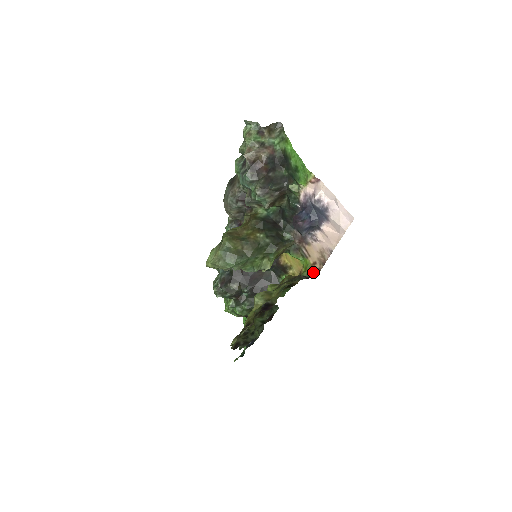
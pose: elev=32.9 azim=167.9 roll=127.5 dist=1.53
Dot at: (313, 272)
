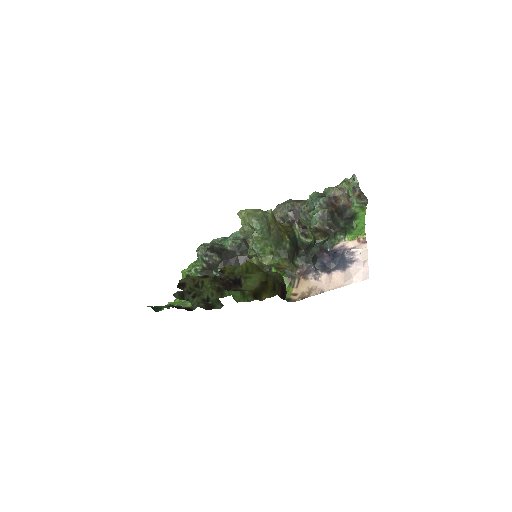
Dot at: (288, 299)
